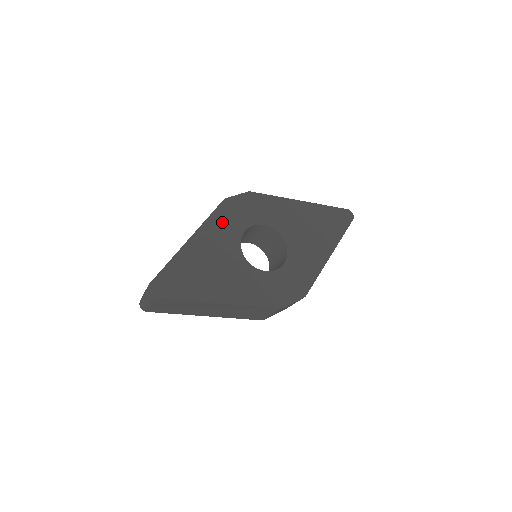
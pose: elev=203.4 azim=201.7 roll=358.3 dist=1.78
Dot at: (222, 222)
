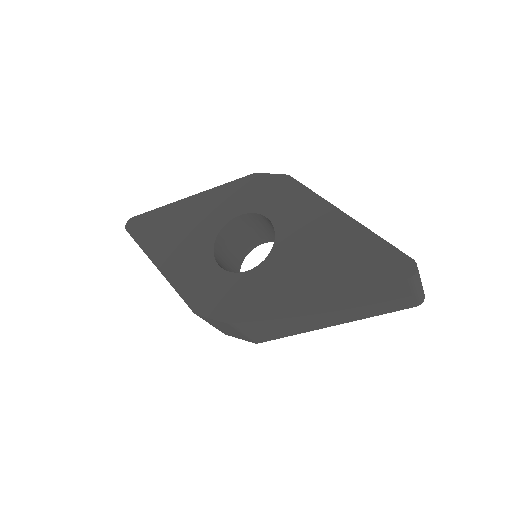
Dot at: (230, 195)
